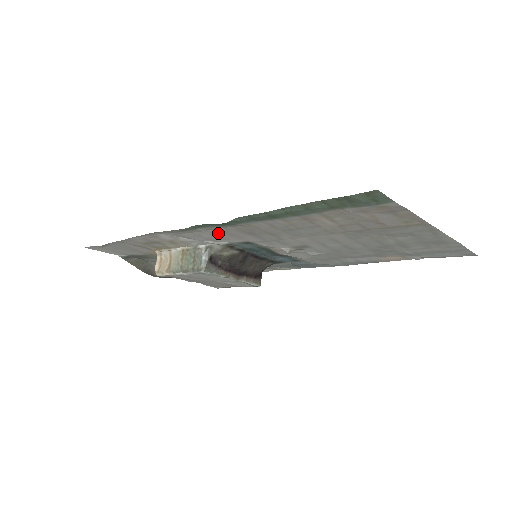
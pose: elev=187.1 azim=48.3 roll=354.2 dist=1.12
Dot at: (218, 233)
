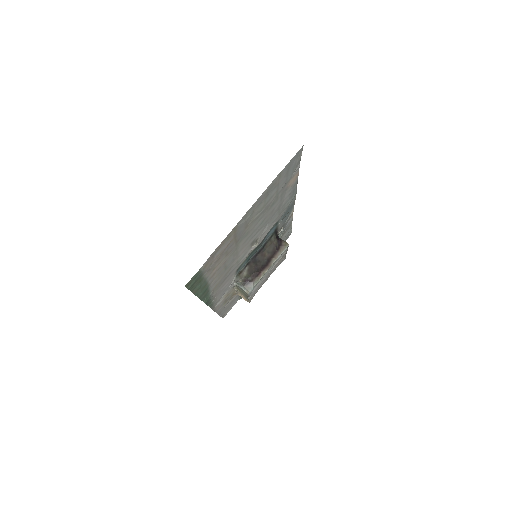
Dot at: (220, 291)
